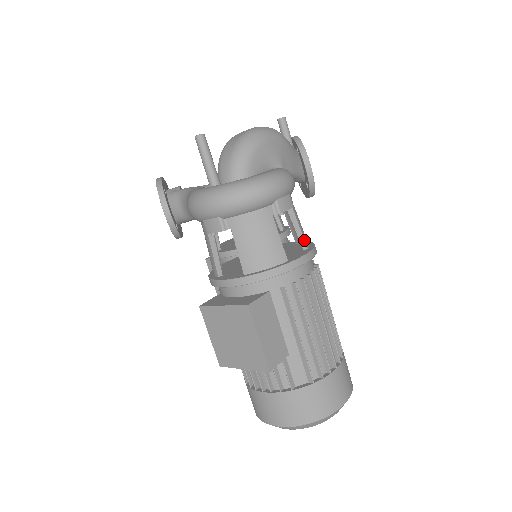
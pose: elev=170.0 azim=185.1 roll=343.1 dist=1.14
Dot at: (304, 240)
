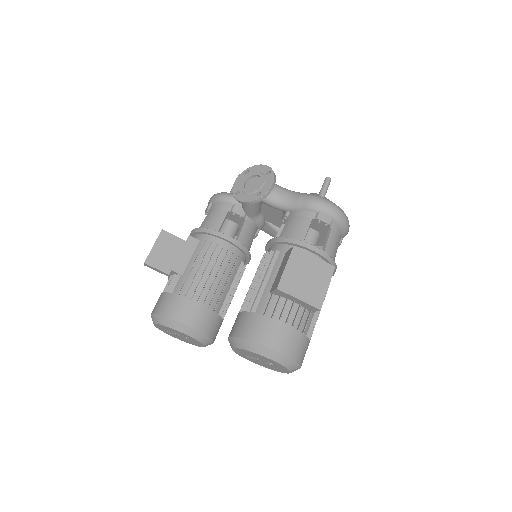
Dot at: occluded
